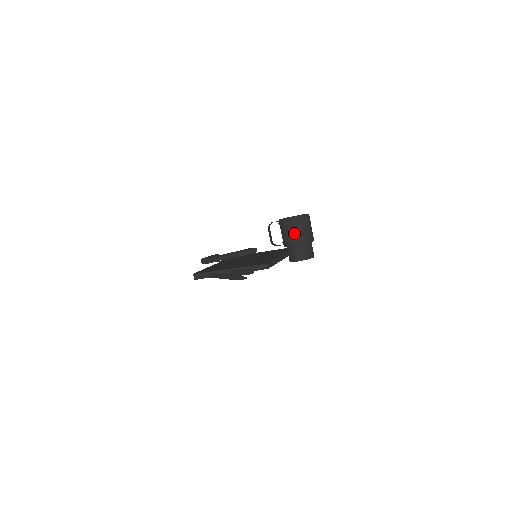
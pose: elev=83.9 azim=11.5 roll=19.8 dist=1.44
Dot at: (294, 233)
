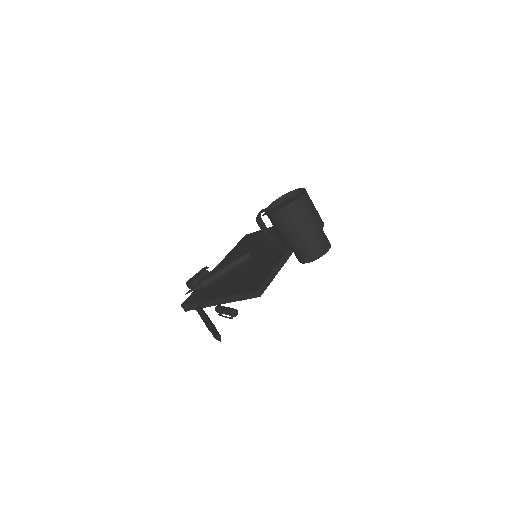
Dot at: (288, 230)
